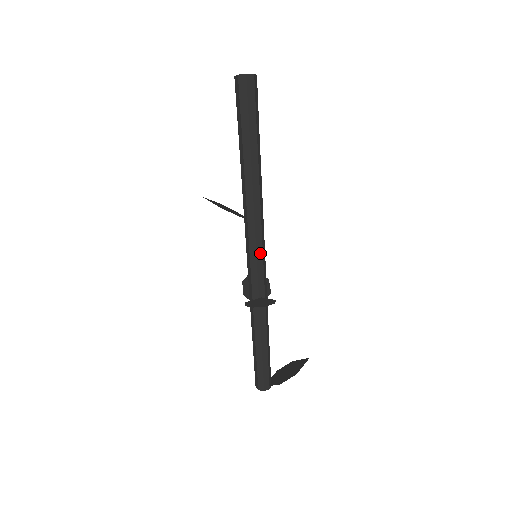
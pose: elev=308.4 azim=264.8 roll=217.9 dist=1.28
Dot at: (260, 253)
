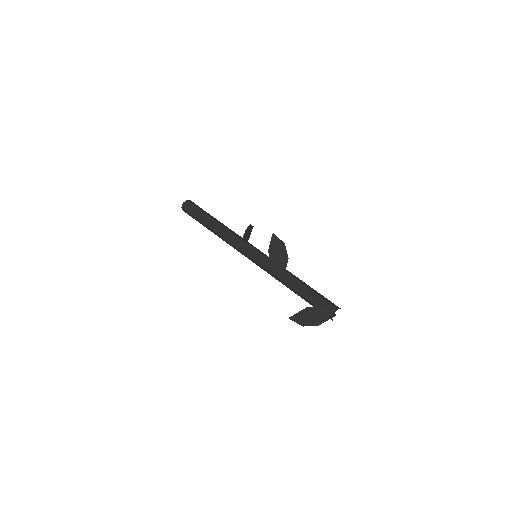
Dot at: (256, 249)
